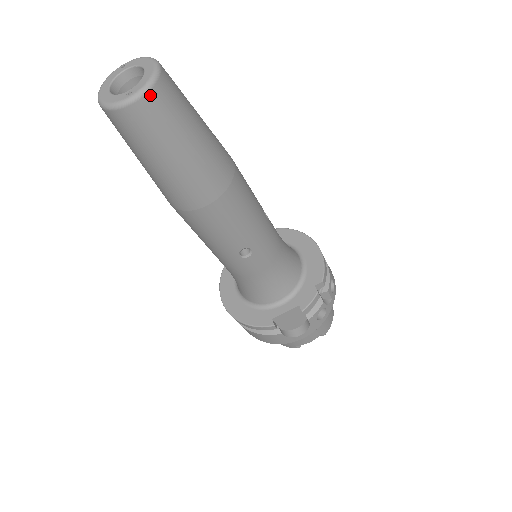
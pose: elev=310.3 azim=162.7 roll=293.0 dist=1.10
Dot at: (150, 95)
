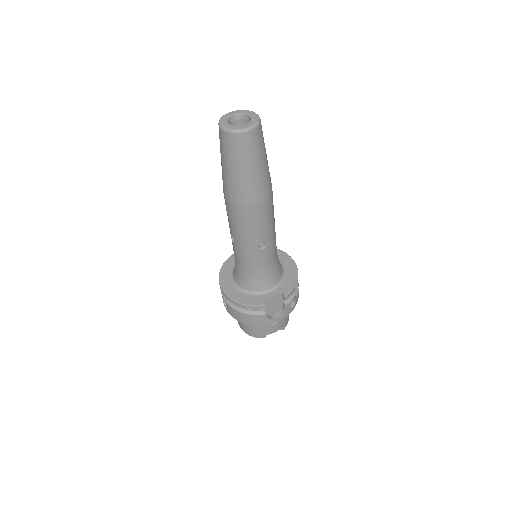
Dot at: (256, 130)
